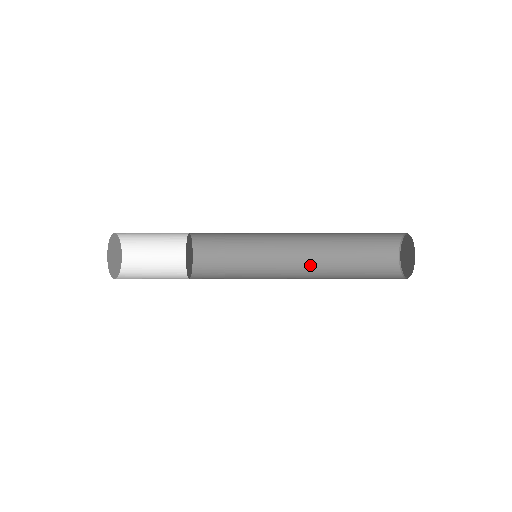
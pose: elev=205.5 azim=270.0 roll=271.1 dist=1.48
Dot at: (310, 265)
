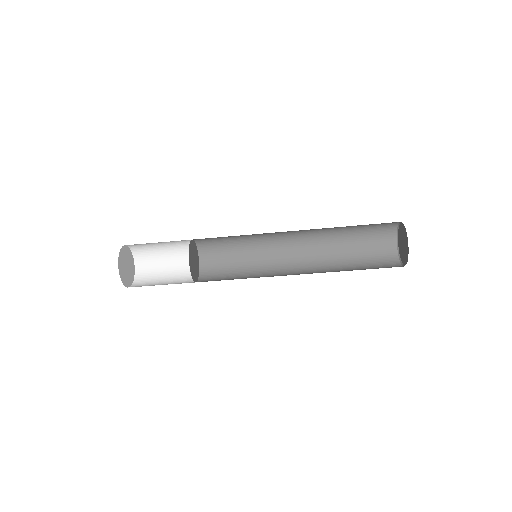
Dot at: (309, 246)
